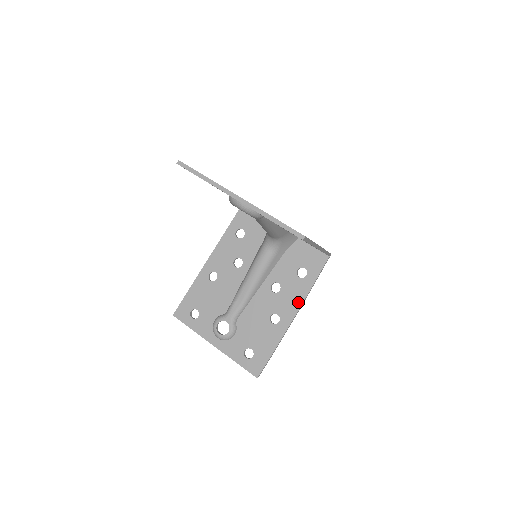
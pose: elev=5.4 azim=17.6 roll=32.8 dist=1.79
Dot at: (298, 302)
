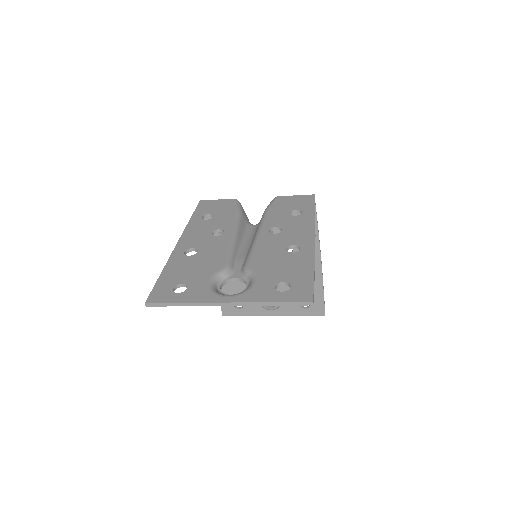
Dot at: (315, 249)
